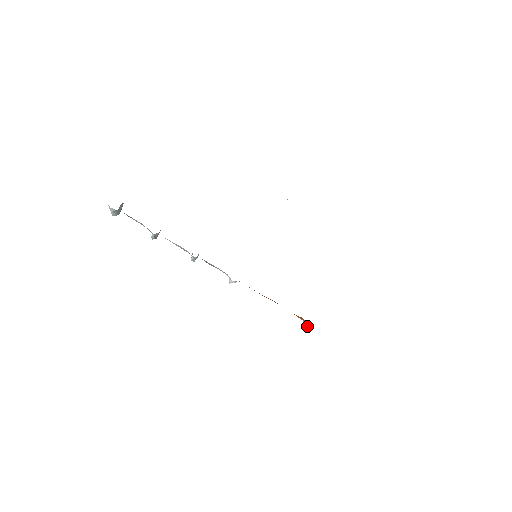
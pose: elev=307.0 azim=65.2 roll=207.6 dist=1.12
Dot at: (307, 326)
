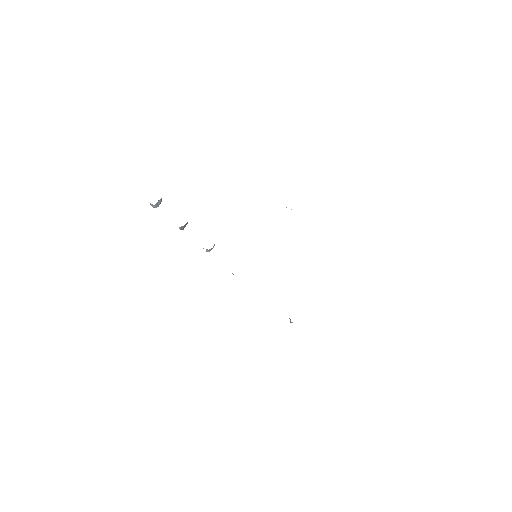
Dot at: (290, 320)
